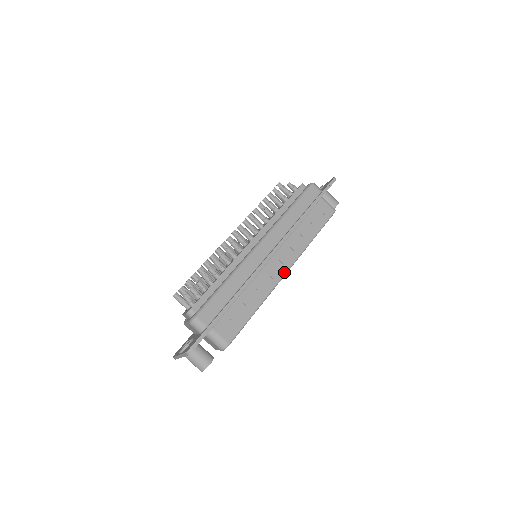
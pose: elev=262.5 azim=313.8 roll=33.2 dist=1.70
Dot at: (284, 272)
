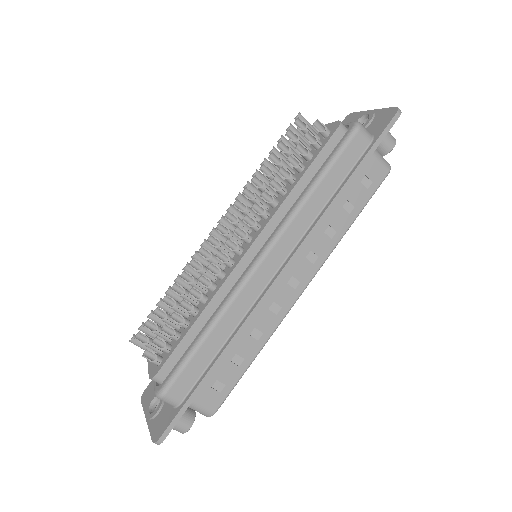
Dot at: (299, 293)
